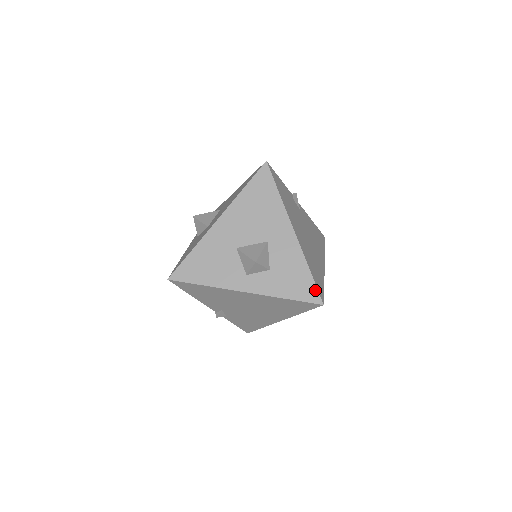
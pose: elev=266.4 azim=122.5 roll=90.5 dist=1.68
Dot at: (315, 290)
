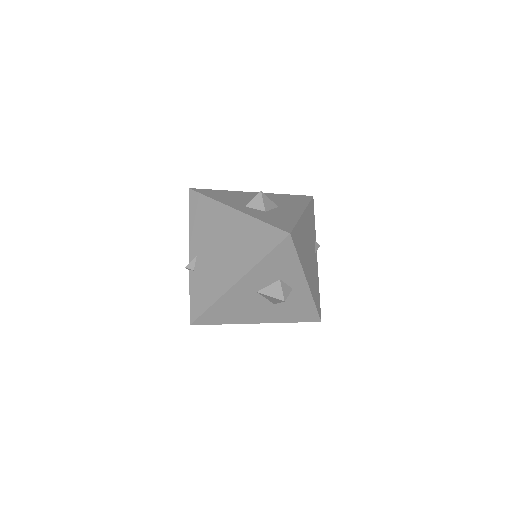
Dot at: (291, 228)
